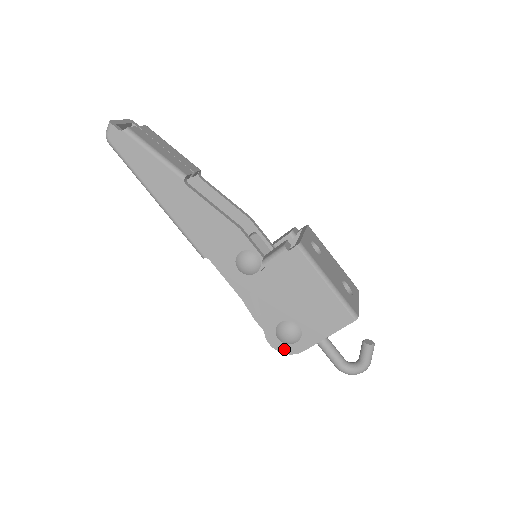
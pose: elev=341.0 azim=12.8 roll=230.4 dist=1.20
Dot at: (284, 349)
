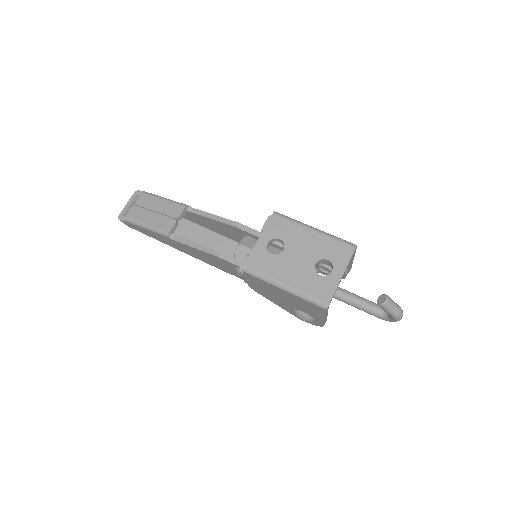
Dot at: (313, 323)
